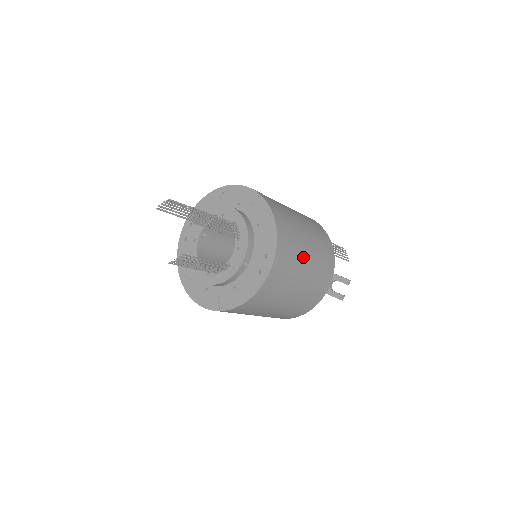
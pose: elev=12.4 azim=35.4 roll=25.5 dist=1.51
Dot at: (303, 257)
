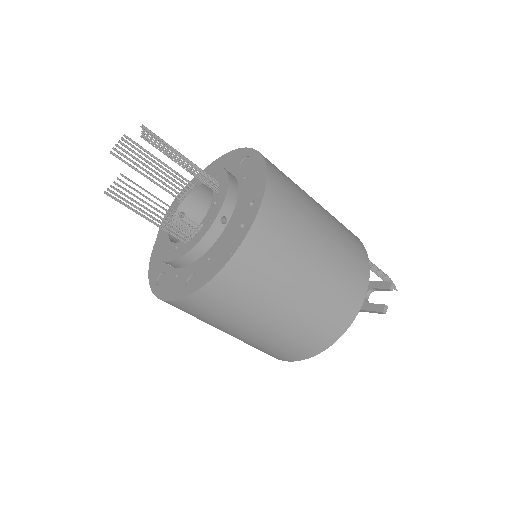
Dot at: (313, 228)
